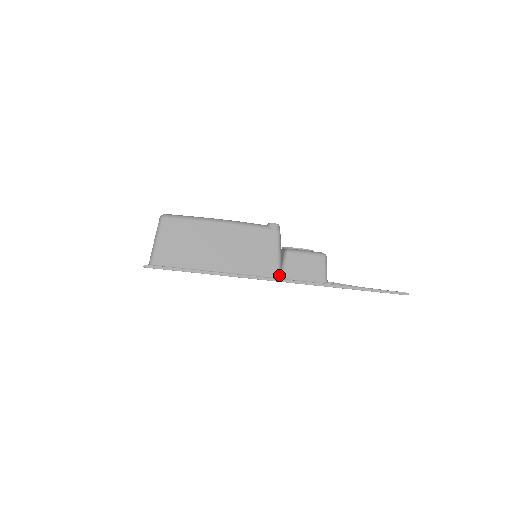
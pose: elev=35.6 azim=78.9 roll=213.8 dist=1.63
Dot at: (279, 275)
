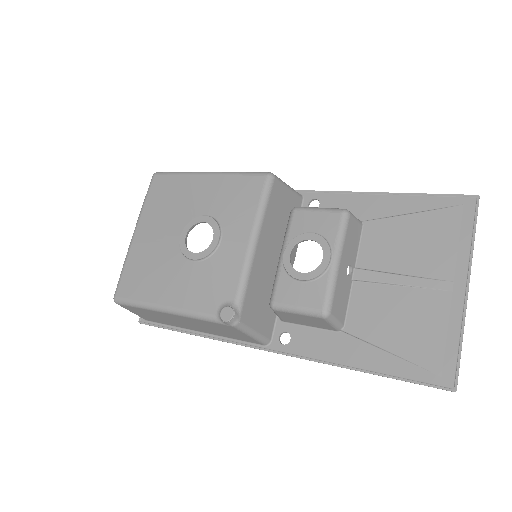
Dot at: (264, 344)
